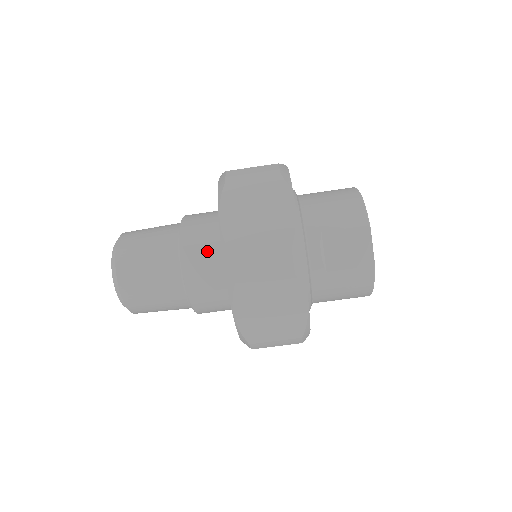
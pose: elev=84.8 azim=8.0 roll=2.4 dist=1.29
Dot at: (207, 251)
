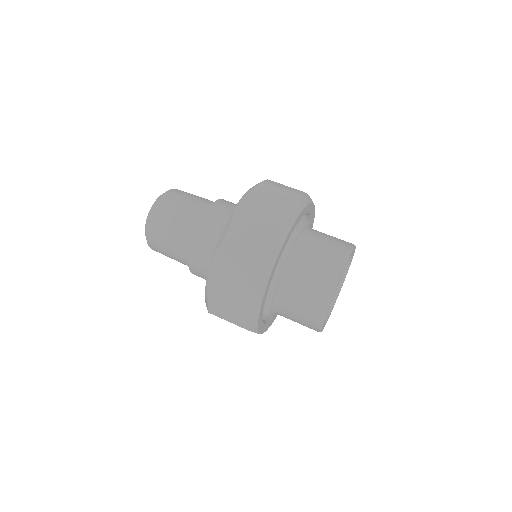
Dot at: (222, 223)
